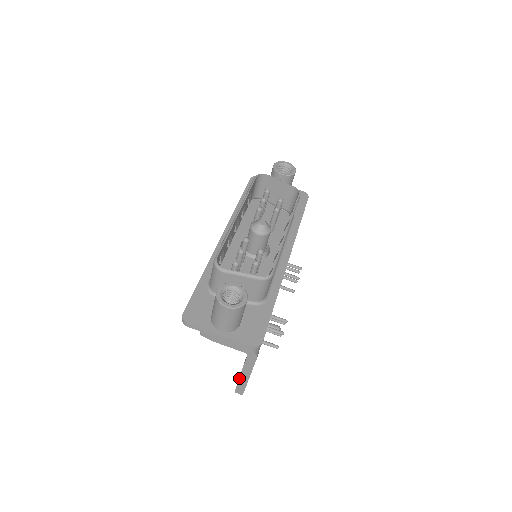
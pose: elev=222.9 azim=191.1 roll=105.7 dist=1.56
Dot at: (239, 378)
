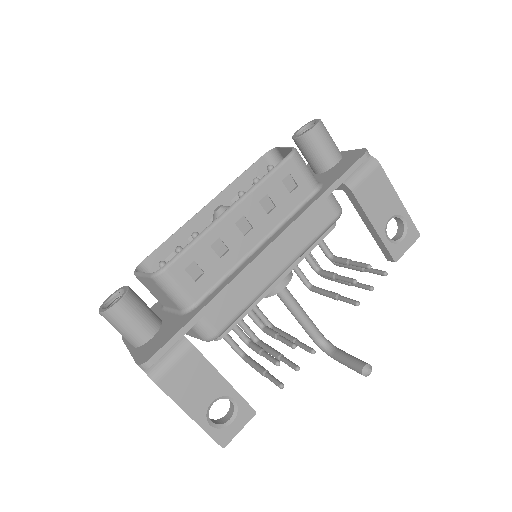
Dot at: occluded
